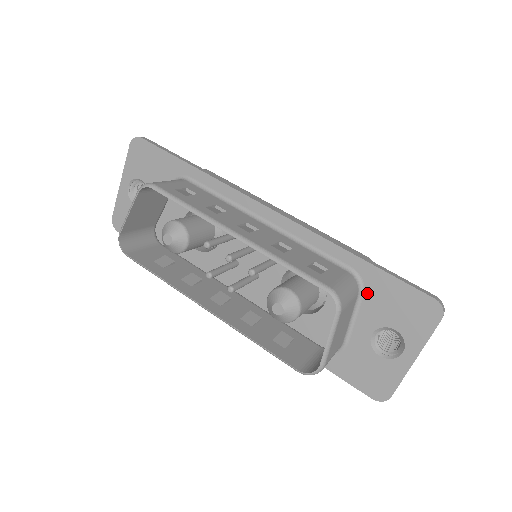
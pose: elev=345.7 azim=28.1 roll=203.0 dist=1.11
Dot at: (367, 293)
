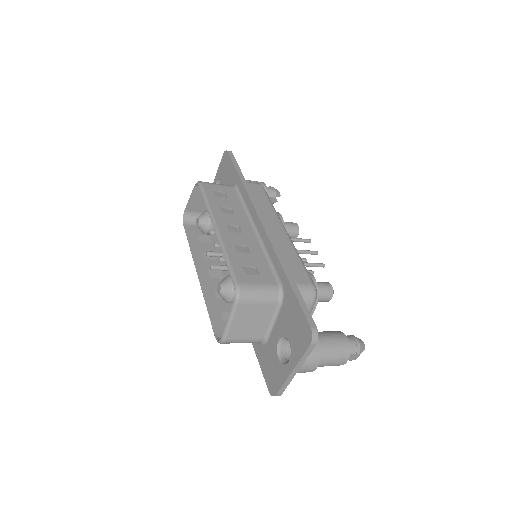
Dot at: (284, 306)
